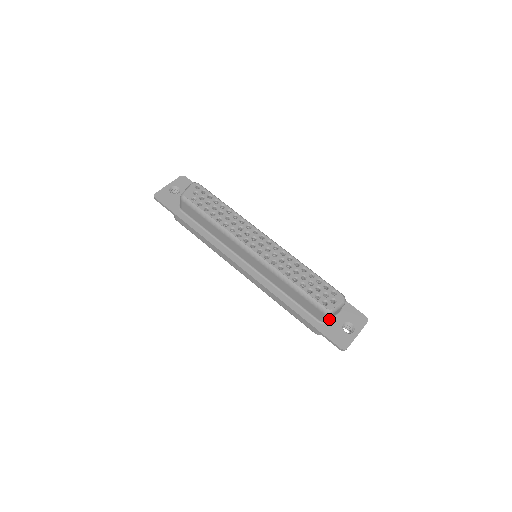
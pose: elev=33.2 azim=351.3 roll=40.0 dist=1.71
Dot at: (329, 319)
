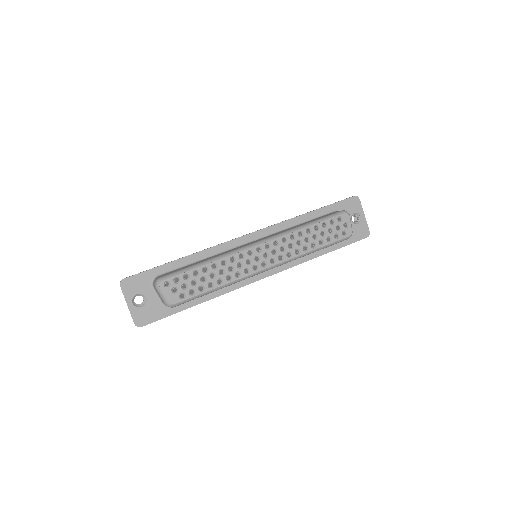
Dot at: occluded
